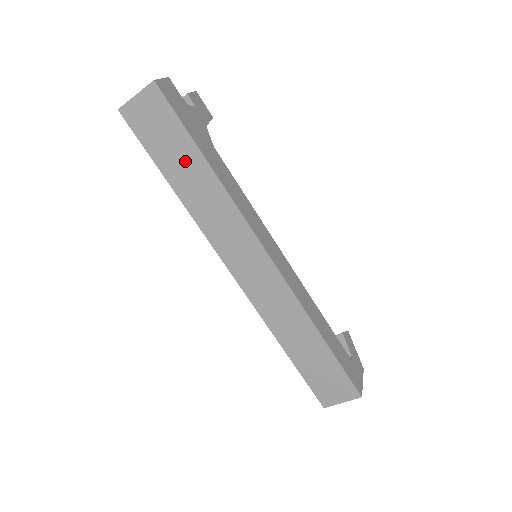
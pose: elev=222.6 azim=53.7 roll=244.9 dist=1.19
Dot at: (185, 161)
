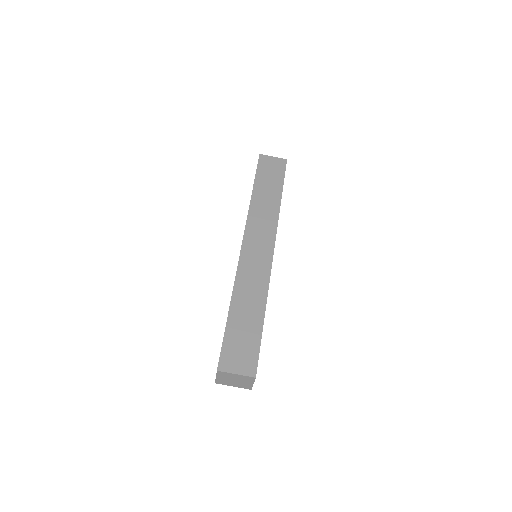
Dot at: (271, 188)
